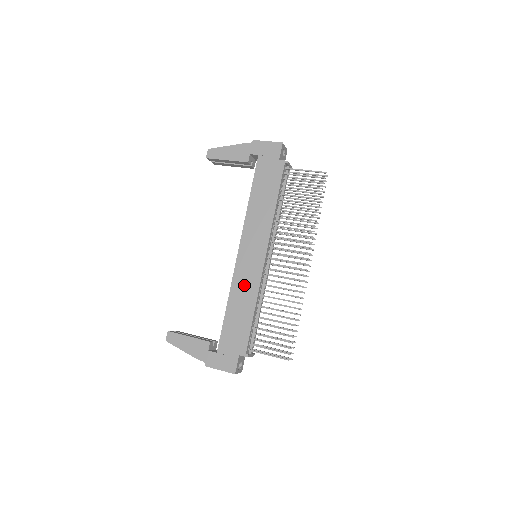
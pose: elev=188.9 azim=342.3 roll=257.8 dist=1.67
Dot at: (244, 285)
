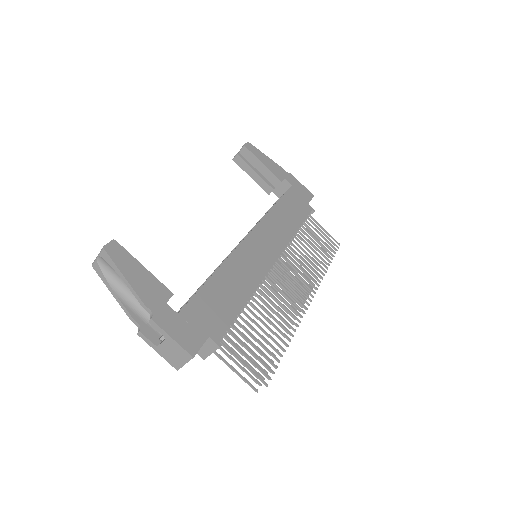
Dot at: (244, 268)
